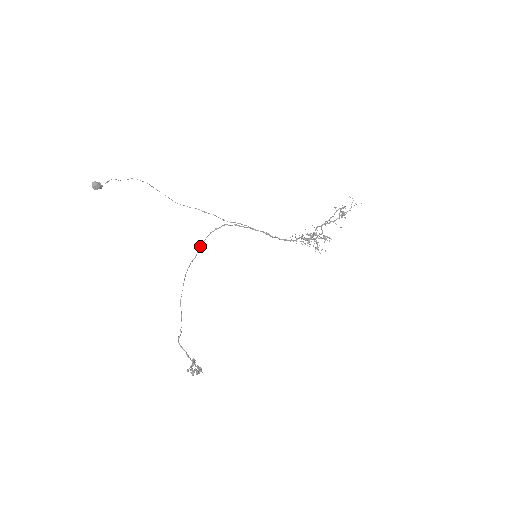
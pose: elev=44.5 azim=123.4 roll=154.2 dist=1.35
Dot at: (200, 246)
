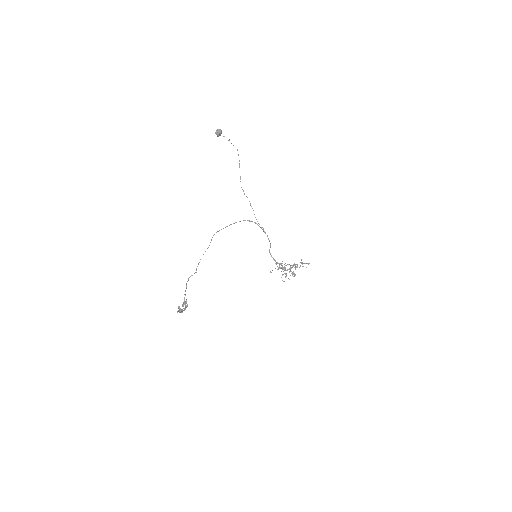
Dot at: occluded
